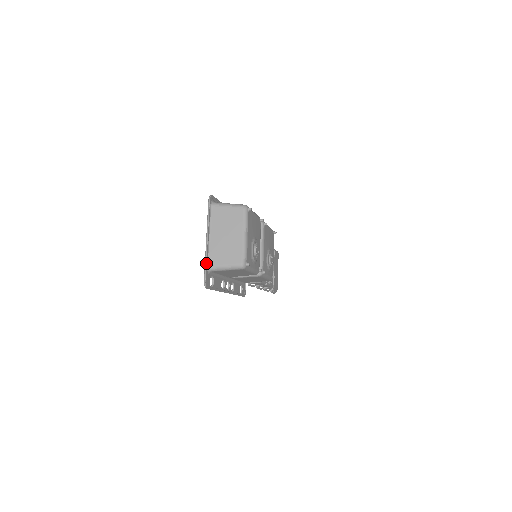
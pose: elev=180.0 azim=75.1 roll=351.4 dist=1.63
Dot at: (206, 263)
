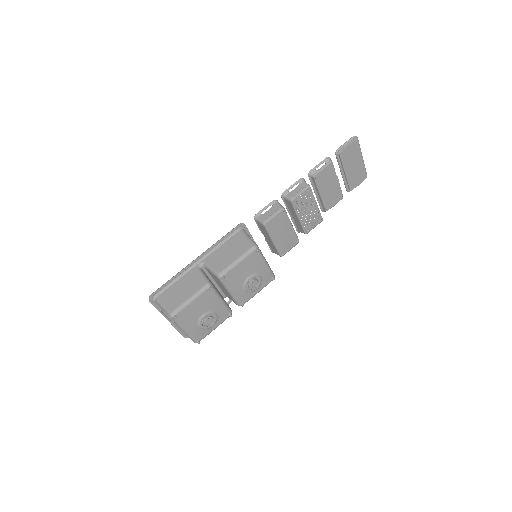
Dot at: (177, 330)
